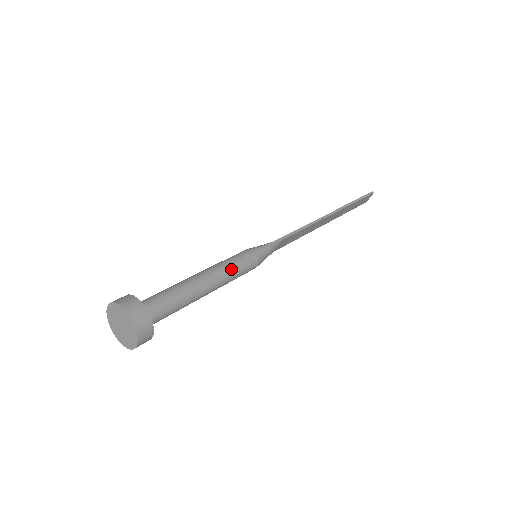
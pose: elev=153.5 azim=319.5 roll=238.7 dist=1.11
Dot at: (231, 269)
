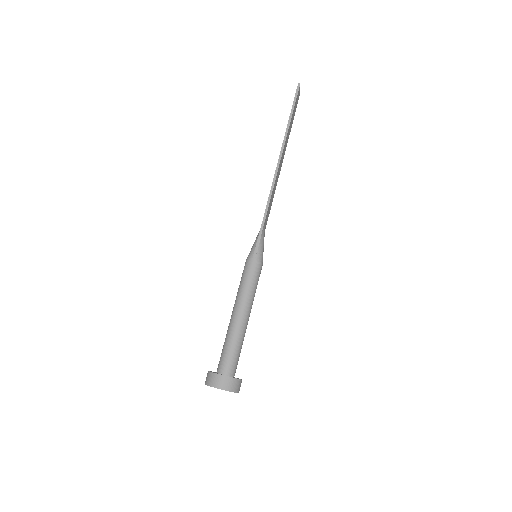
Dot at: (249, 291)
